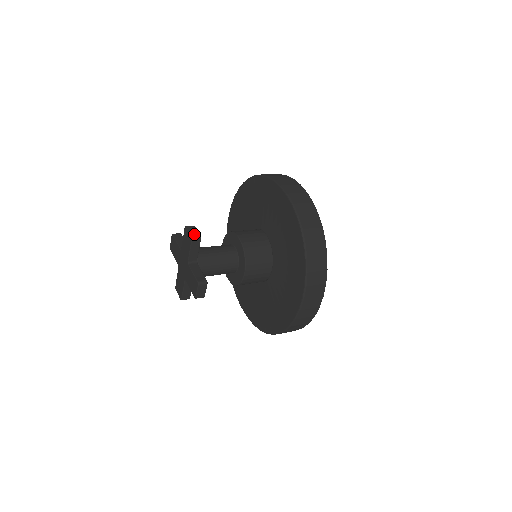
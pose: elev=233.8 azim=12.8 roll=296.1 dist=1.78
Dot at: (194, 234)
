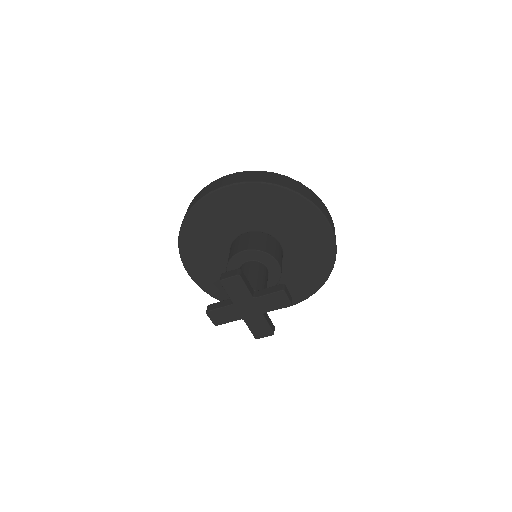
Dot at: (291, 299)
